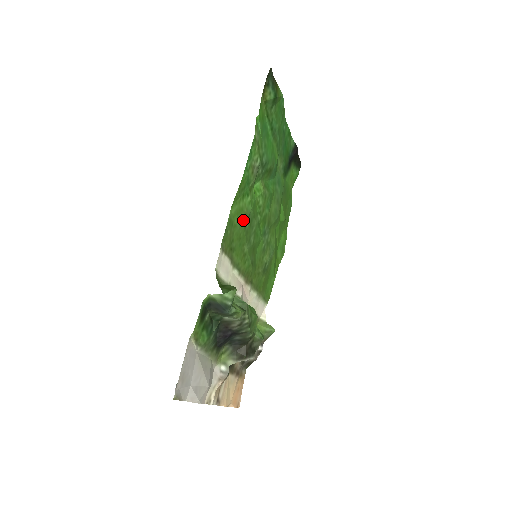
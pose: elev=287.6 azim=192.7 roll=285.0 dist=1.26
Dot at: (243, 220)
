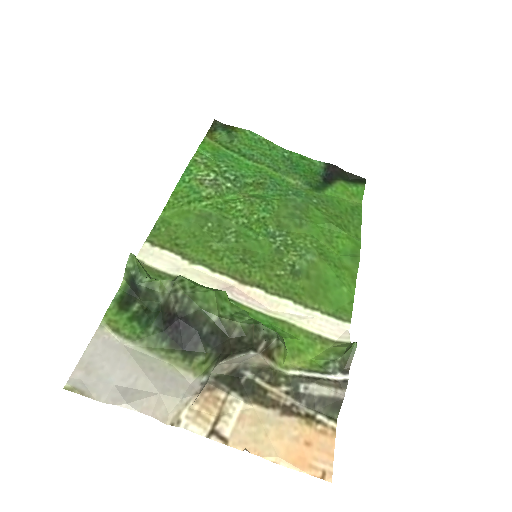
Dot at: (194, 220)
